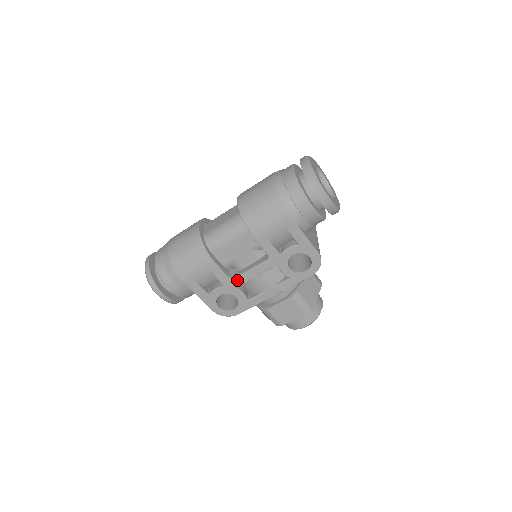
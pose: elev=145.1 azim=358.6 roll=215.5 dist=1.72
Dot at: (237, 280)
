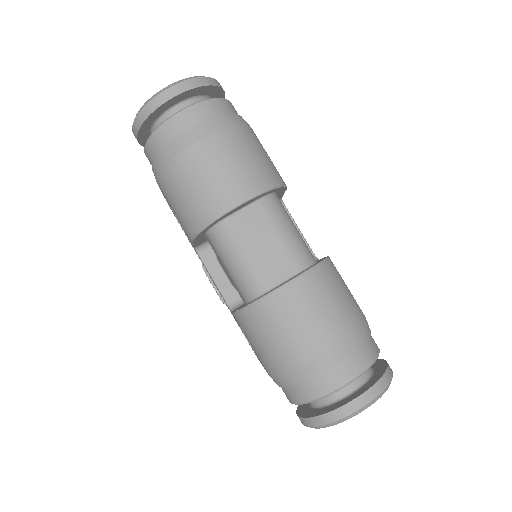
Dot at: (199, 256)
